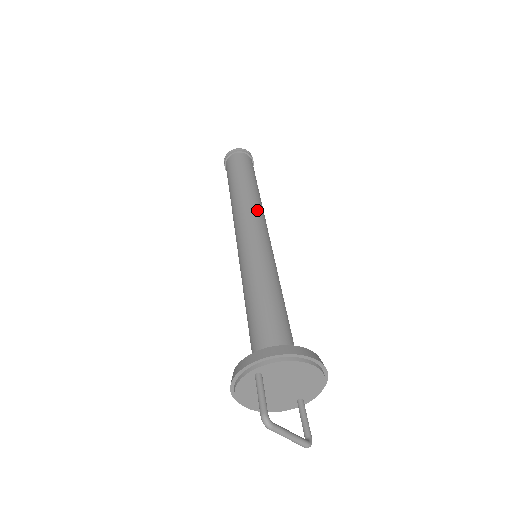
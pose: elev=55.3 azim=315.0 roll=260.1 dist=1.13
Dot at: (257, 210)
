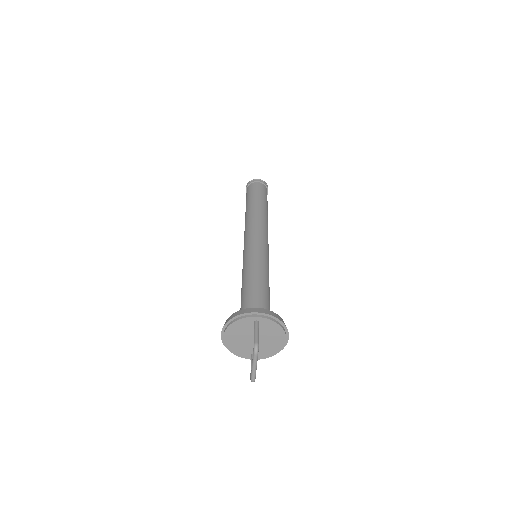
Dot at: occluded
